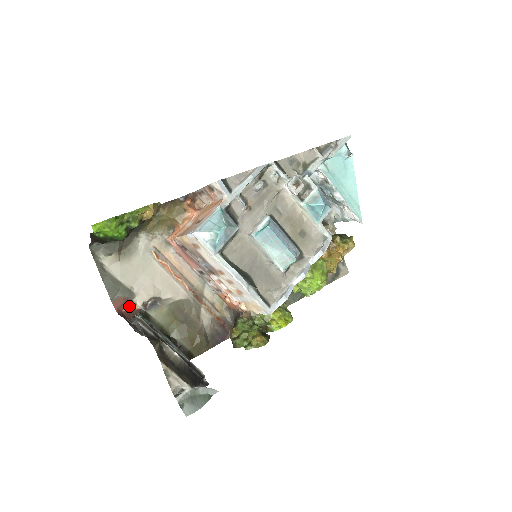
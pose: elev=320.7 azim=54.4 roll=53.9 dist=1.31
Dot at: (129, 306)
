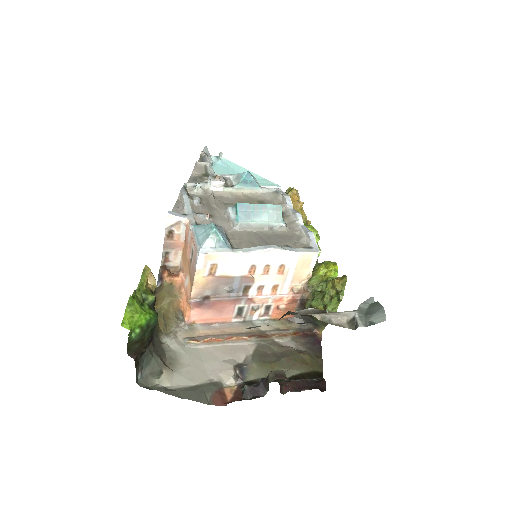
Dot at: (228, 394)
